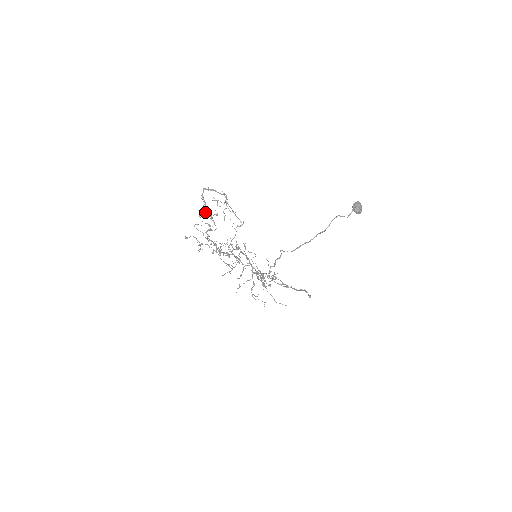
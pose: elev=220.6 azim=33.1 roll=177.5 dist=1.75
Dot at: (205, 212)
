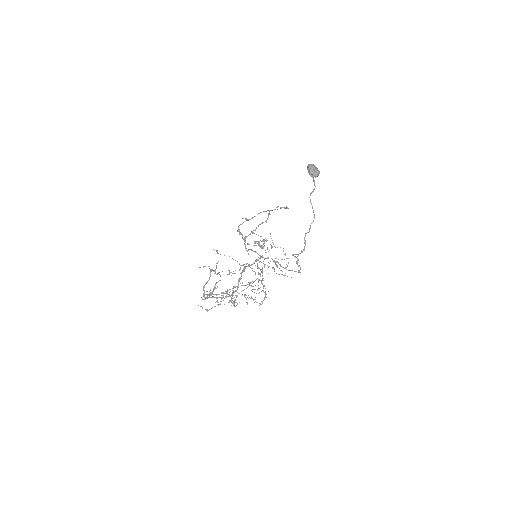
Dot at: occluded
